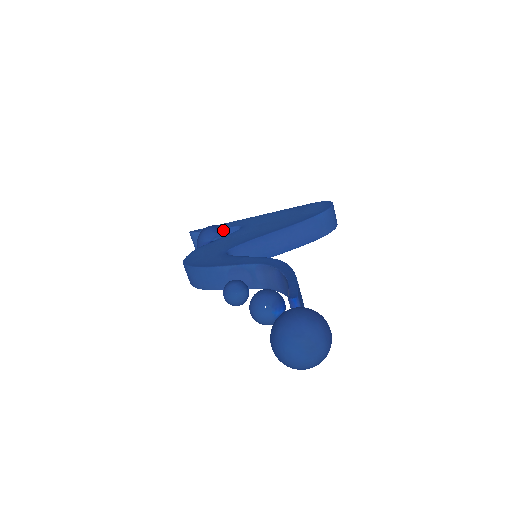
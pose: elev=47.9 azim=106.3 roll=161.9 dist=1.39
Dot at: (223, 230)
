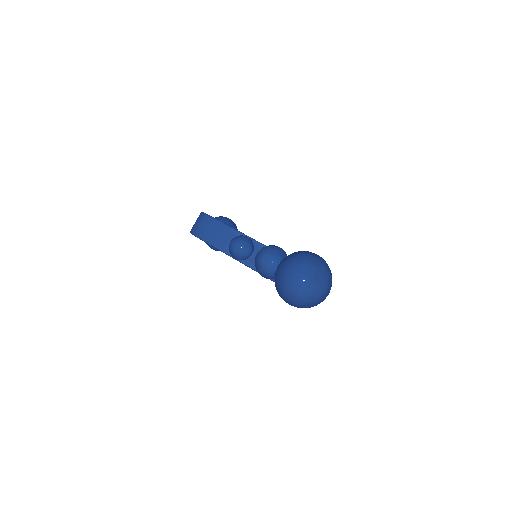
Dot at: (237, 229)
